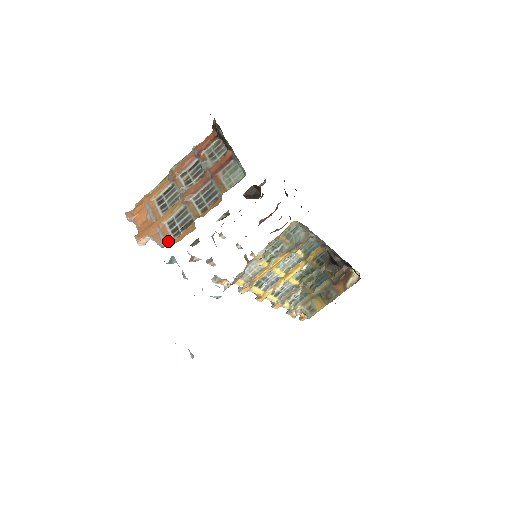
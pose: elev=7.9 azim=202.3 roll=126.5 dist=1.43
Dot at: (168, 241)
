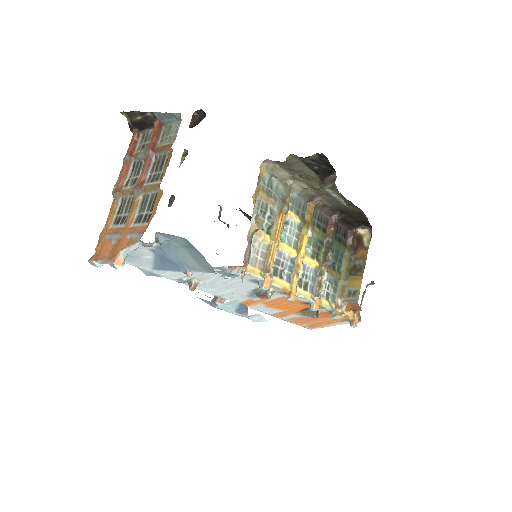
Dot at: (144, 230)
